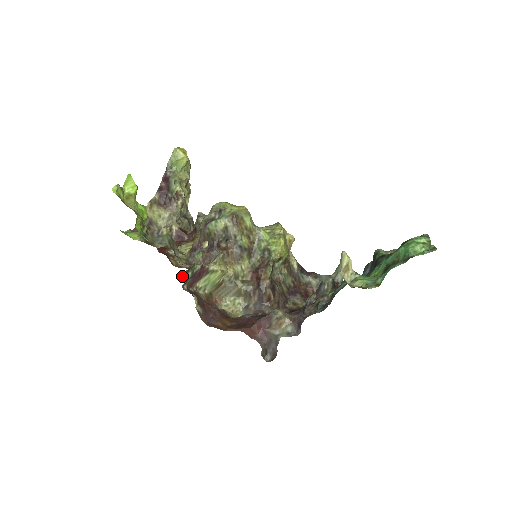
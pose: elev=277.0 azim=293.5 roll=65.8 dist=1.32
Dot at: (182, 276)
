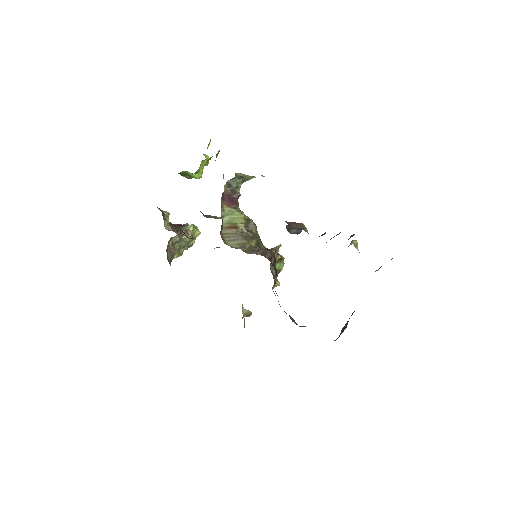
Dot at: (236, 173)
